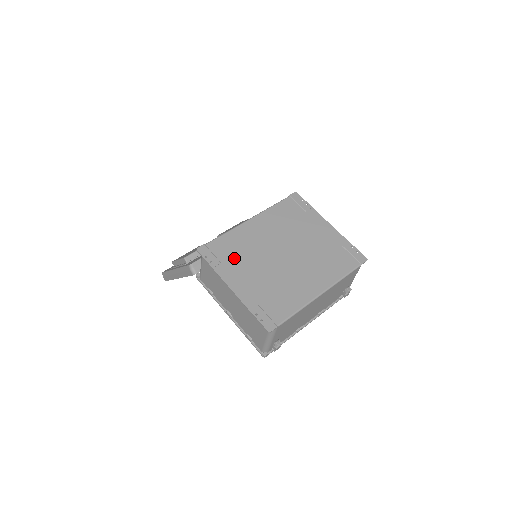
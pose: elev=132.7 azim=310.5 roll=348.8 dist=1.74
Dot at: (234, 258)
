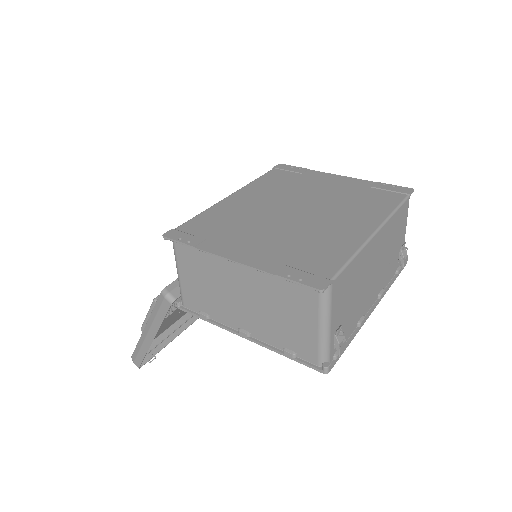
Dot at: (224, 230)
